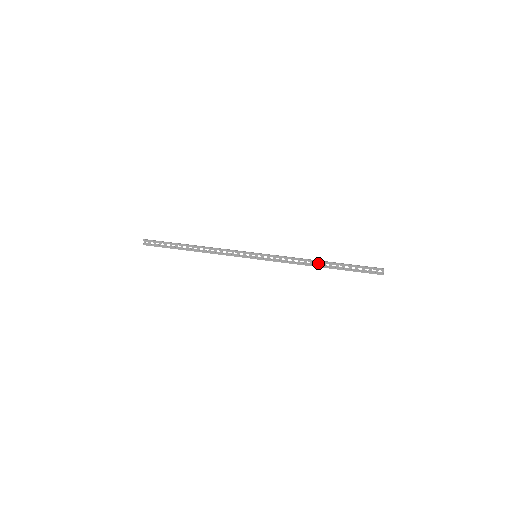
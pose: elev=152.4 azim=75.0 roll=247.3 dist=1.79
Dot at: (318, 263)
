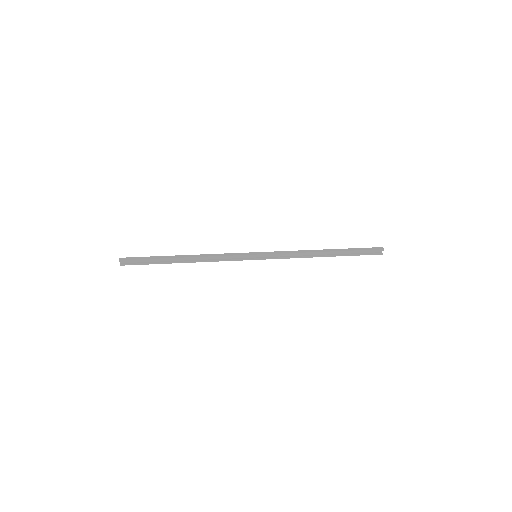
Dot at: (320, 252)
